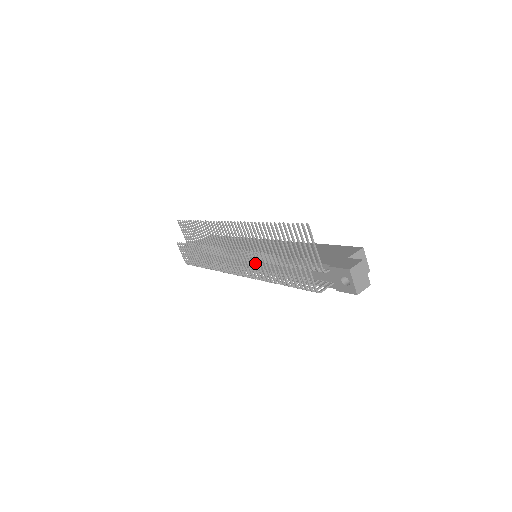
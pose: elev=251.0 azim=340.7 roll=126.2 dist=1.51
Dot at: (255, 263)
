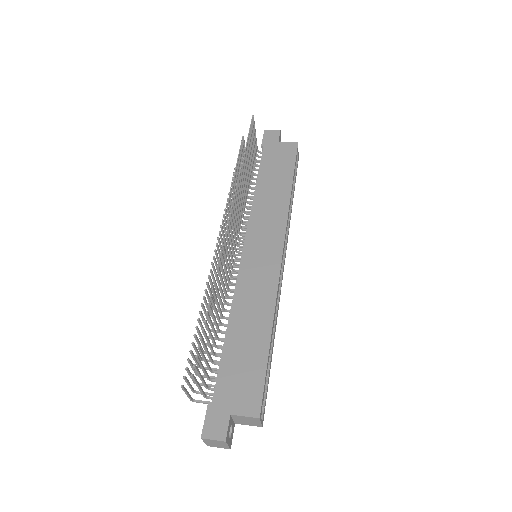
Dot at: (211, 291)
